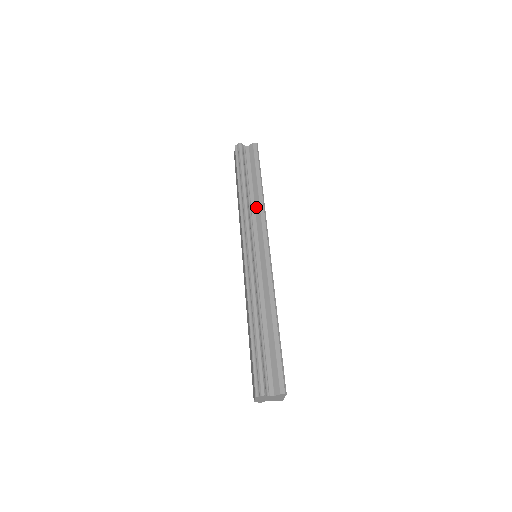
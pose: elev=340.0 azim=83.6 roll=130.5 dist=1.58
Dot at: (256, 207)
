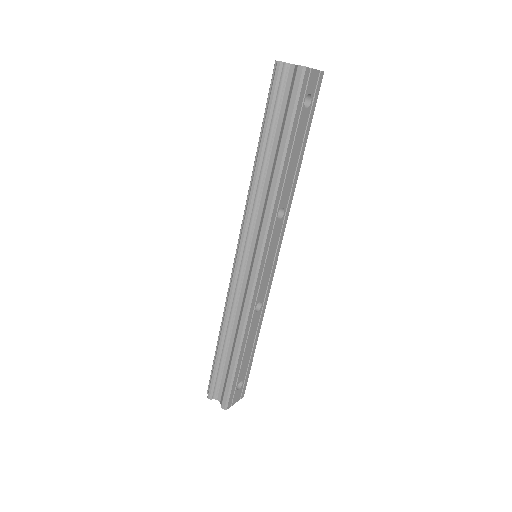
Dot at: (266, 195)
